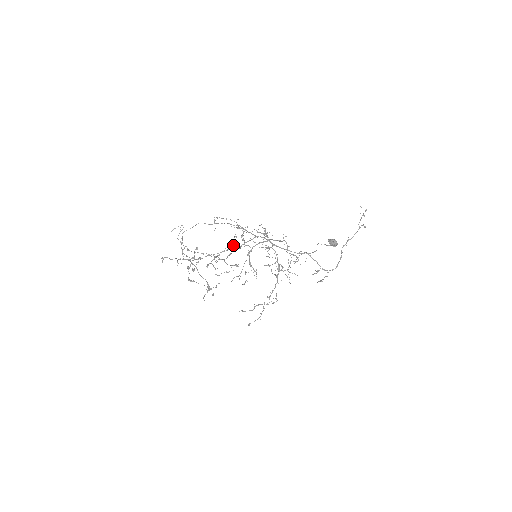
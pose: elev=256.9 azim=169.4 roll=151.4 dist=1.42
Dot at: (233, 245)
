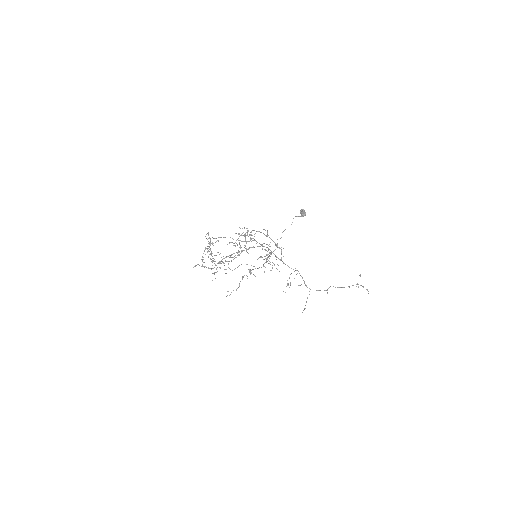
Dot at: (240, 228)
